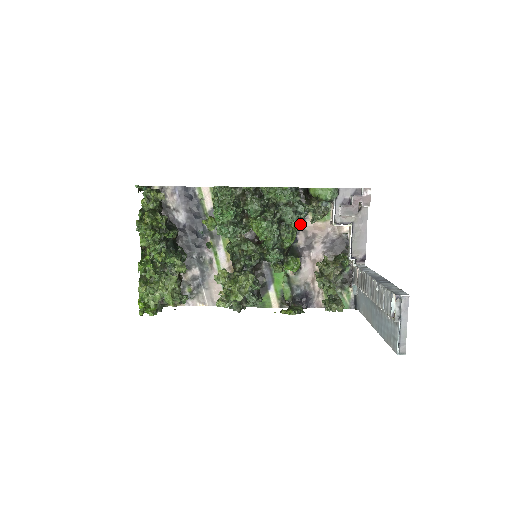
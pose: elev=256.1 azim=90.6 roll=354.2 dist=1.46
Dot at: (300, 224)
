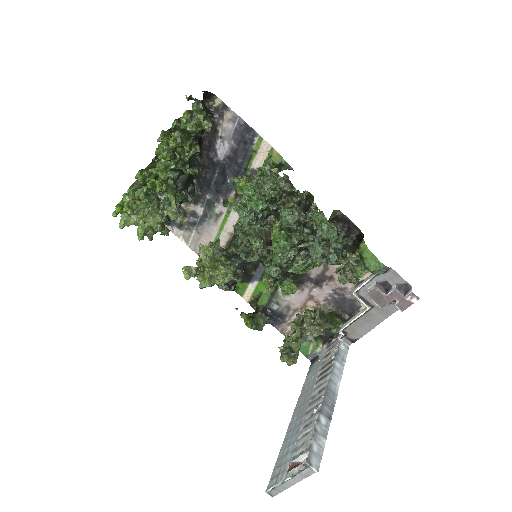
Dot at: occluded
